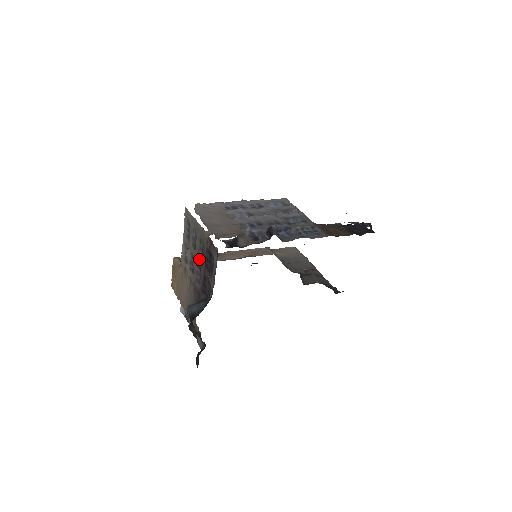
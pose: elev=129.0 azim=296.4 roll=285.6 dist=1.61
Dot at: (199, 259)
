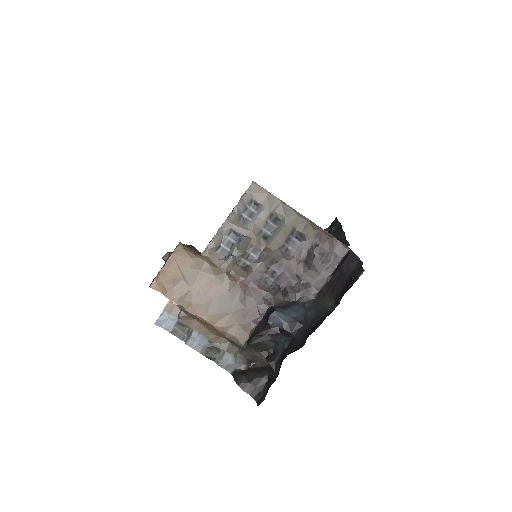
Dot at: (280, 252)
